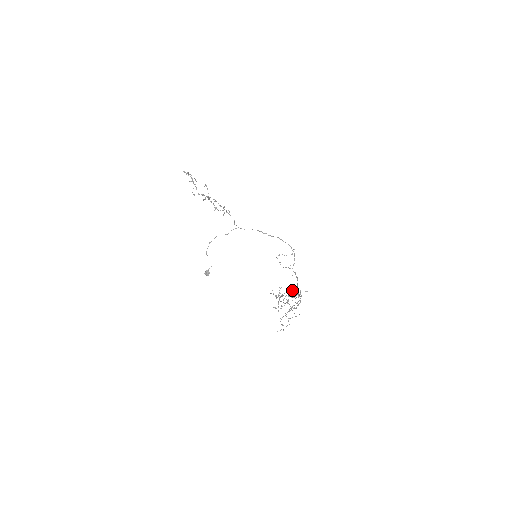
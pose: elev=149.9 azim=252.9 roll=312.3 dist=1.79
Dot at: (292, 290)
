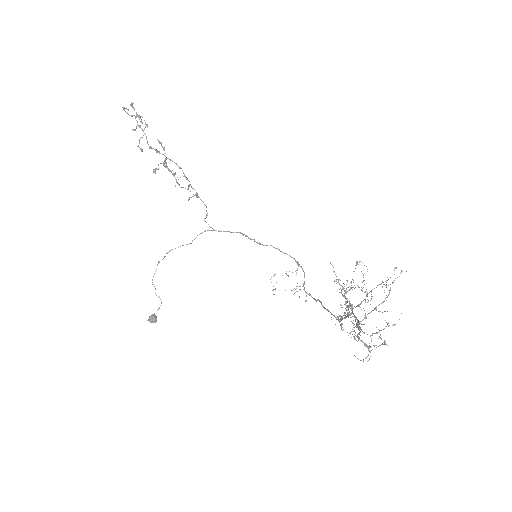
Dot at: (363, 281)
